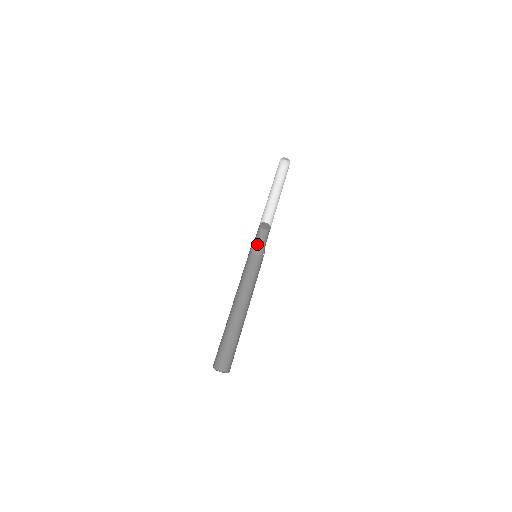
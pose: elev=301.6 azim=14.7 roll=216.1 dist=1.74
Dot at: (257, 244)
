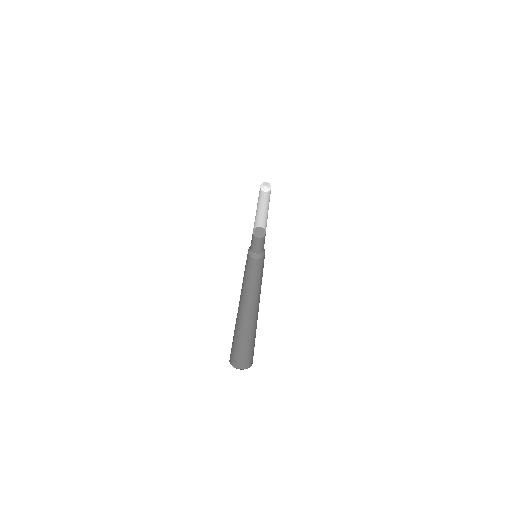
Dot at: (252, 248)
